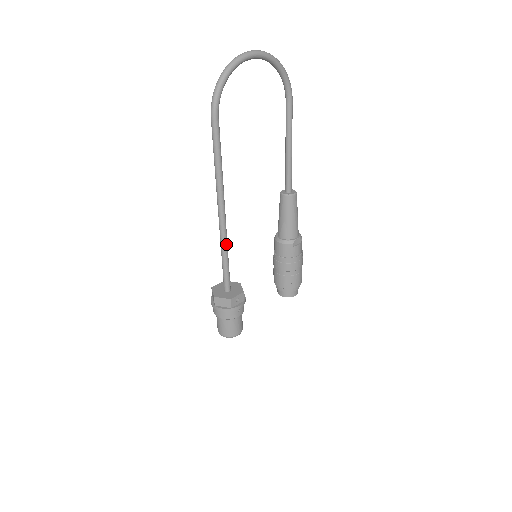
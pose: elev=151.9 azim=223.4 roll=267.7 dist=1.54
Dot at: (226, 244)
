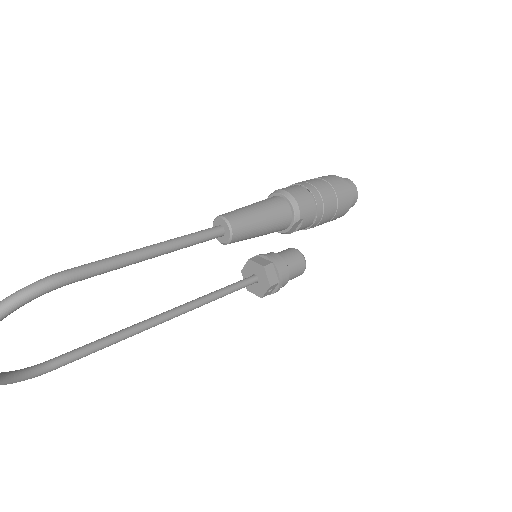
Dot at: (208, 302)
